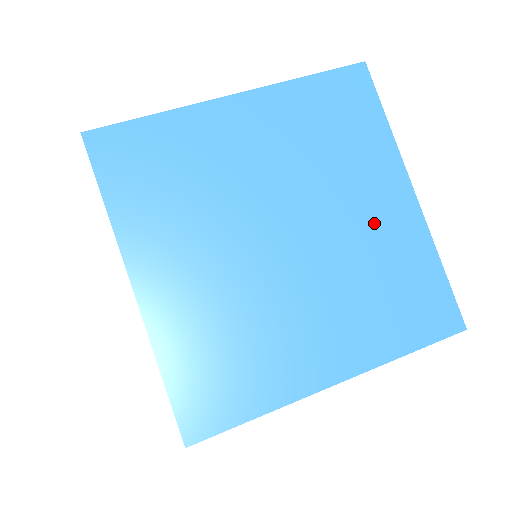
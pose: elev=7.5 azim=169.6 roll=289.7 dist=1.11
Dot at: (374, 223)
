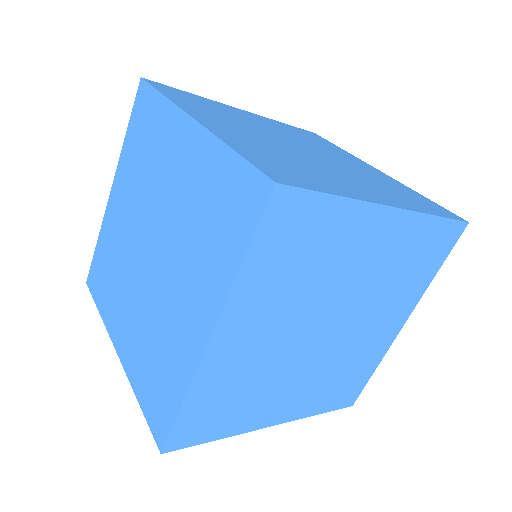
Dot at: (377, 257)
